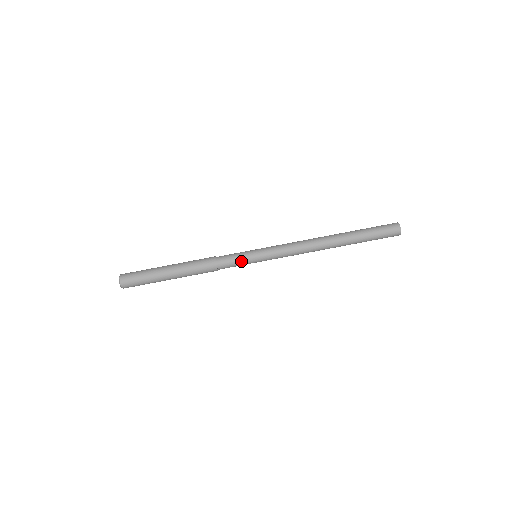
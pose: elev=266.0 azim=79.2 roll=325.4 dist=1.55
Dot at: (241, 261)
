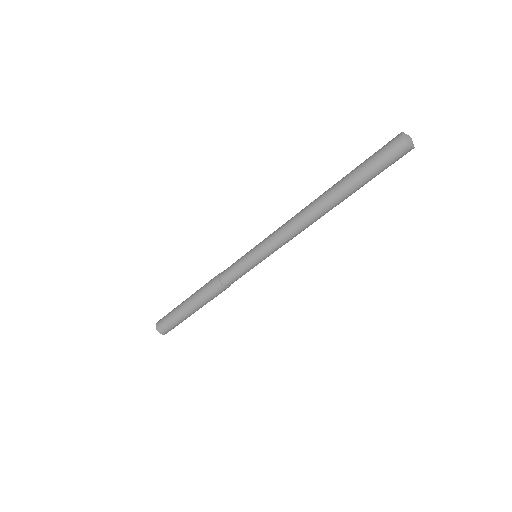
Dot at: (239, 267)
